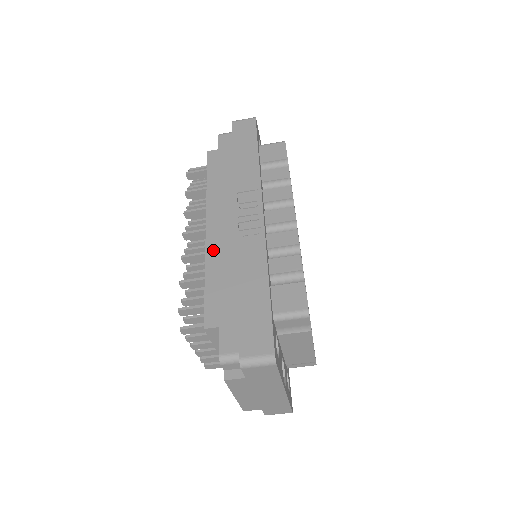
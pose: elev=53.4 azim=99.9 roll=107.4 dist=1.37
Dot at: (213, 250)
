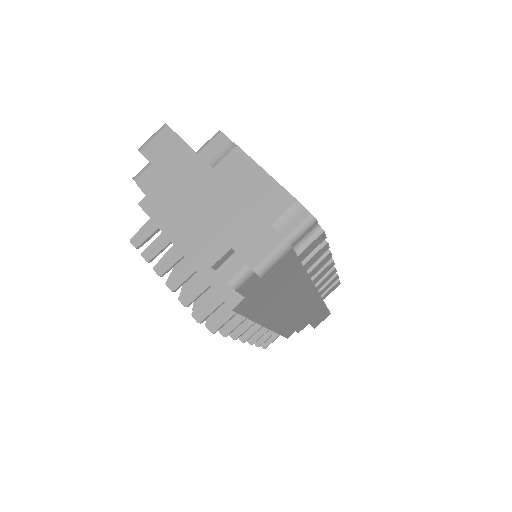
Dot at: occluded
